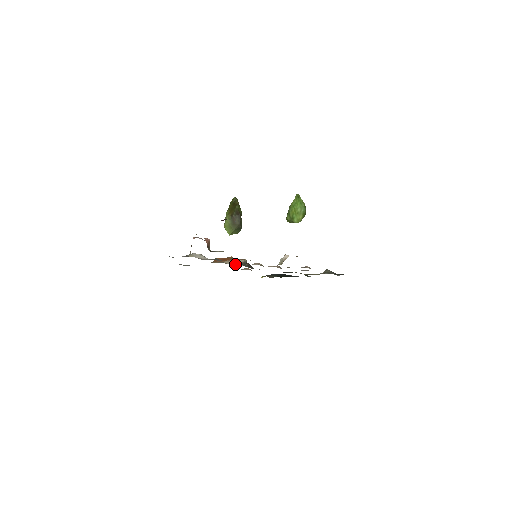
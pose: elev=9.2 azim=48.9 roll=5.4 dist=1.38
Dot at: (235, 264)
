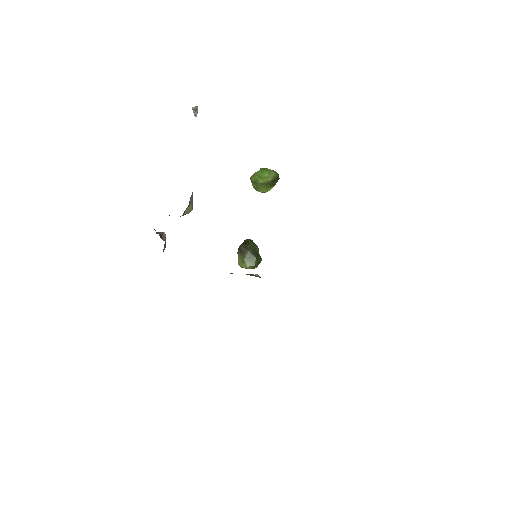
Dot at: (231, 273)
